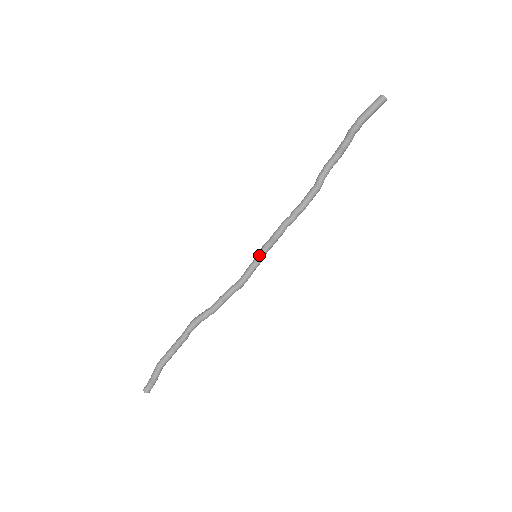
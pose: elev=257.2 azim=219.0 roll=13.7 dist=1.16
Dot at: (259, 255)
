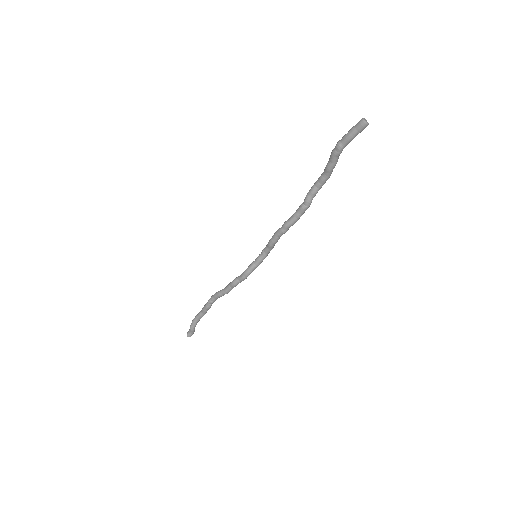
Dot at: (259, 256)
